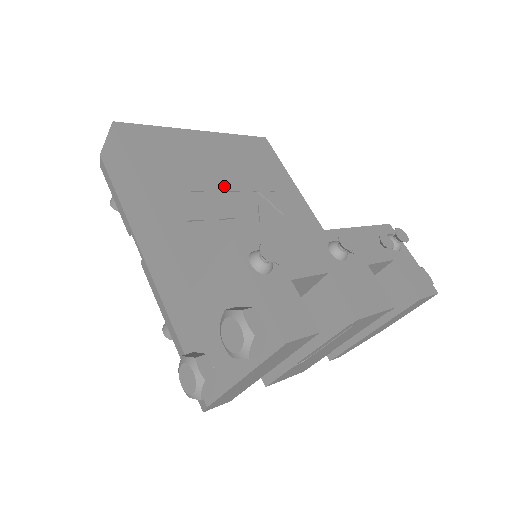
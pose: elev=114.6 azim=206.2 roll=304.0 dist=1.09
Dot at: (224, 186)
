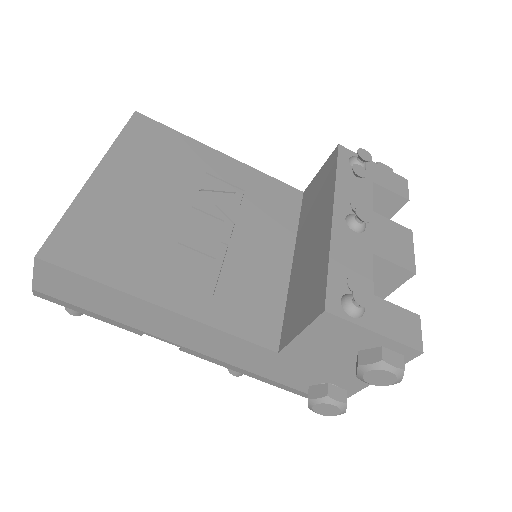
Dot at: (180, 217)
